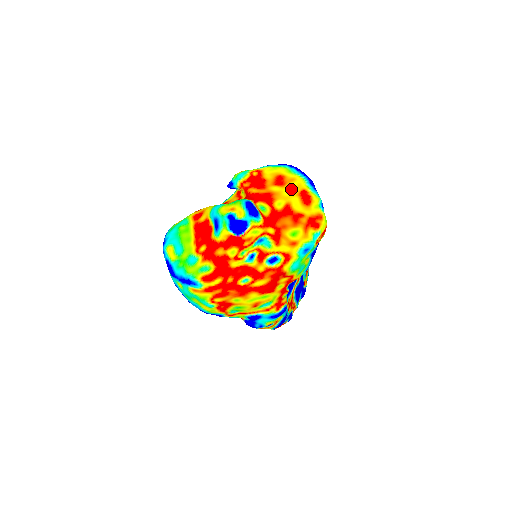
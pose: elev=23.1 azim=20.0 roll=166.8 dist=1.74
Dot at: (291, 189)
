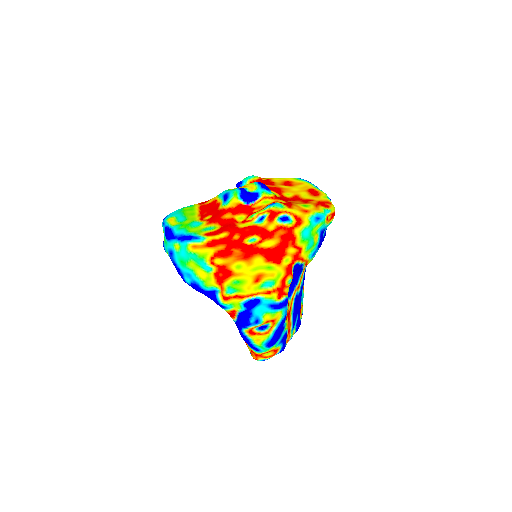
Dot at: (299, 188)
